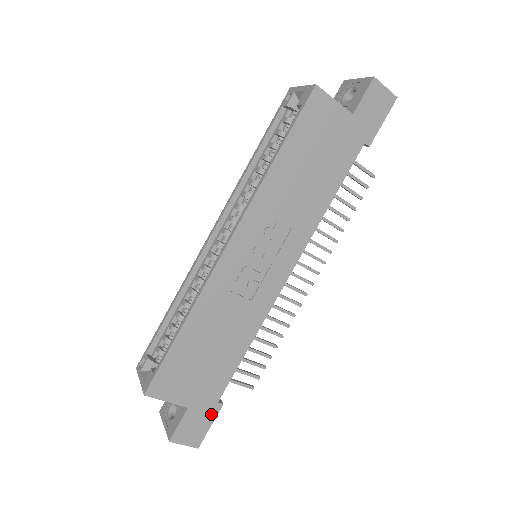
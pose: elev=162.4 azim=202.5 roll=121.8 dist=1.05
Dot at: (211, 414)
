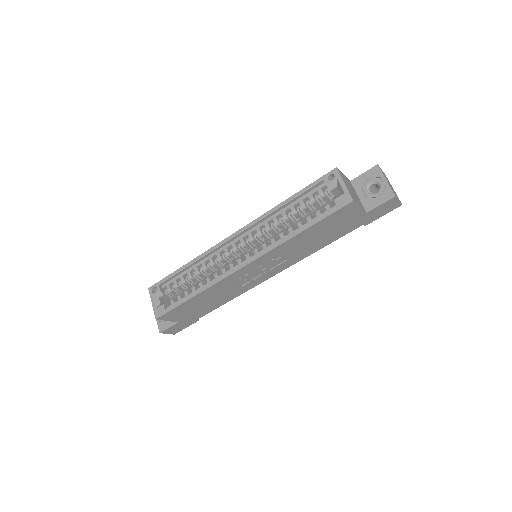
Dot at: (190, 324)
